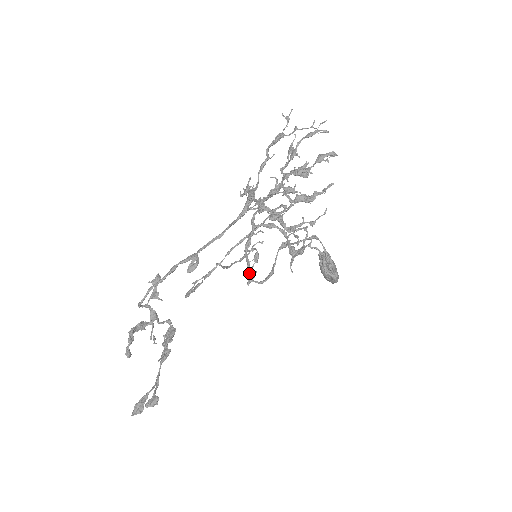
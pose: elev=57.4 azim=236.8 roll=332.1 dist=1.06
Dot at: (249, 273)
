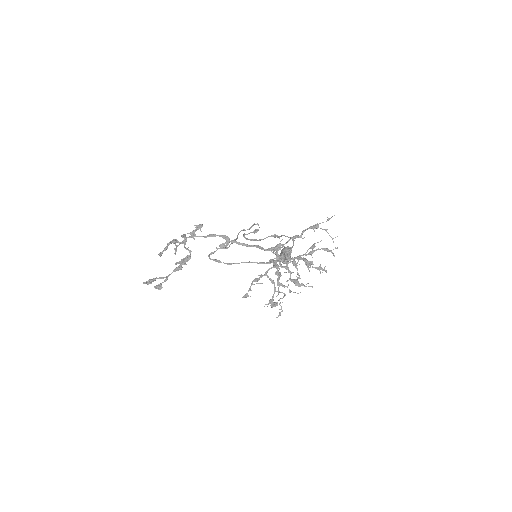
Dot at: (247, 294)
